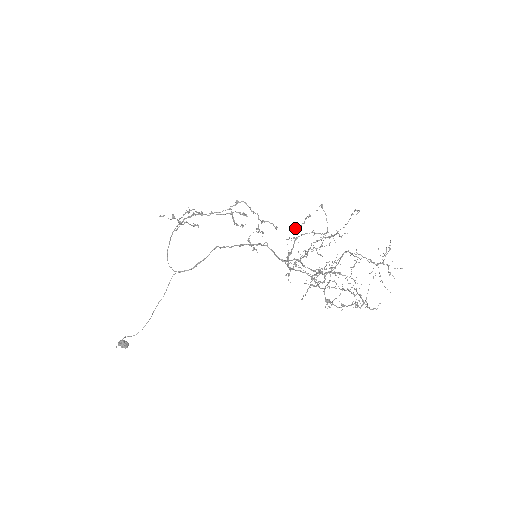
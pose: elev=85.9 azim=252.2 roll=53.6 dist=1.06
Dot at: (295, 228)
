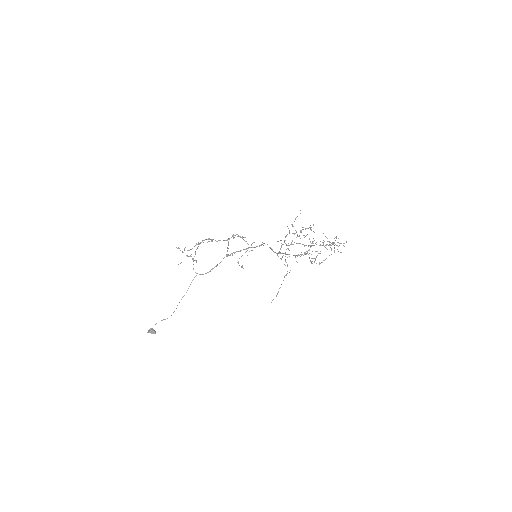
Dot at: occluded
